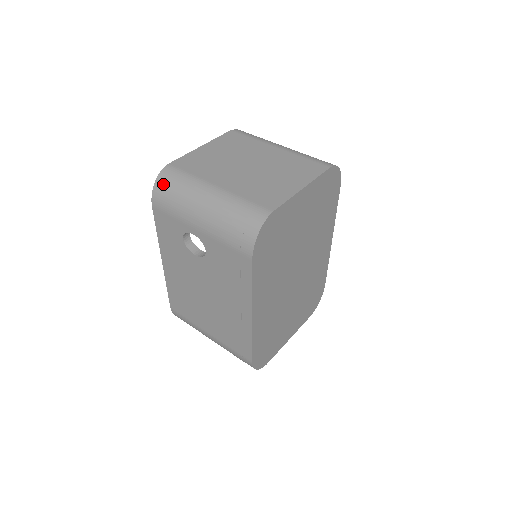
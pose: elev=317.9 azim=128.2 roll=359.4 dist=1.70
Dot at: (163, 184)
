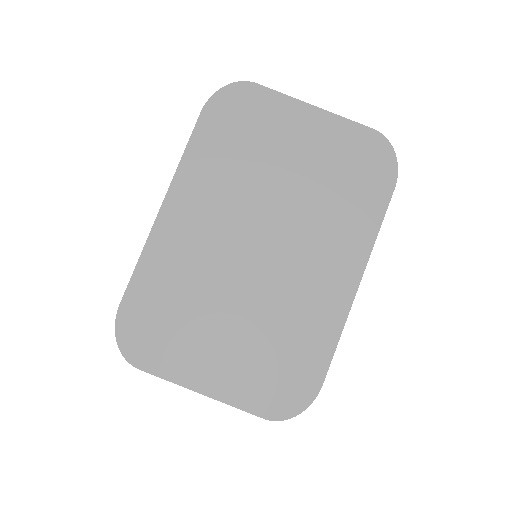
Dot at: occluded
